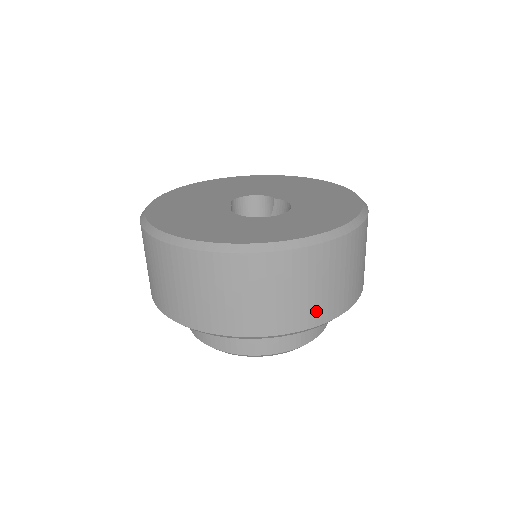
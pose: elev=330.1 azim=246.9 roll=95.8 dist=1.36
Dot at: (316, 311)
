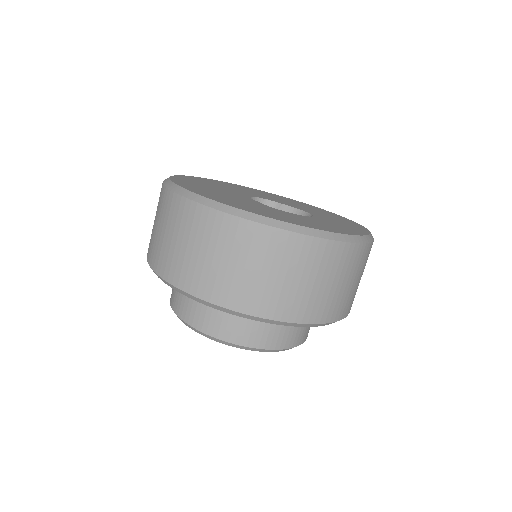
Dot at: (348, 304)
